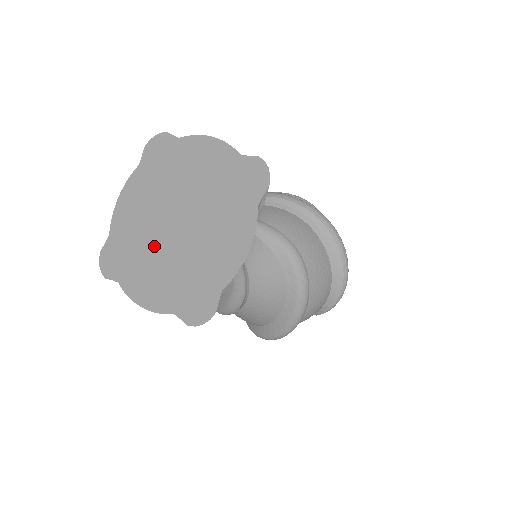
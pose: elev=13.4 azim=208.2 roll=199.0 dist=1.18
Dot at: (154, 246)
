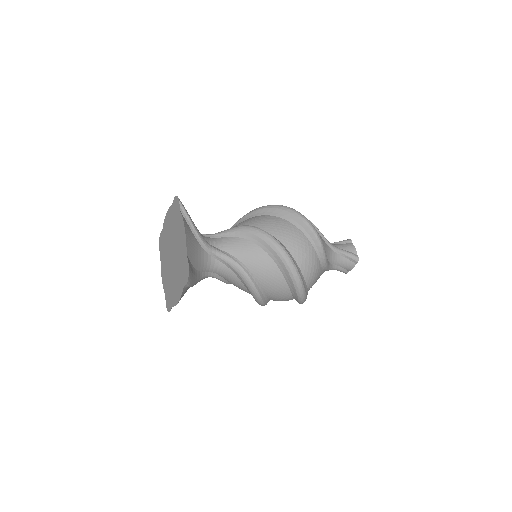
Dot at: (172, 275)
